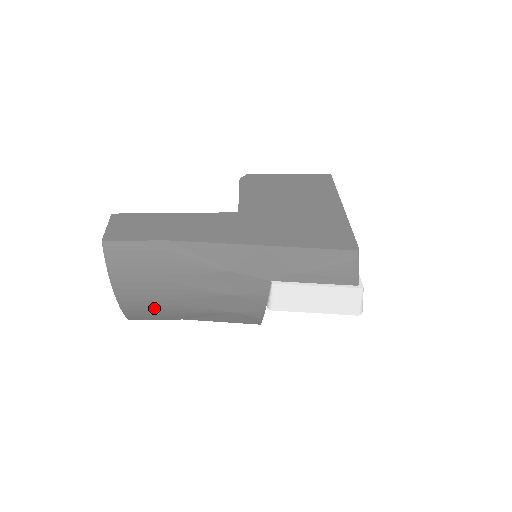
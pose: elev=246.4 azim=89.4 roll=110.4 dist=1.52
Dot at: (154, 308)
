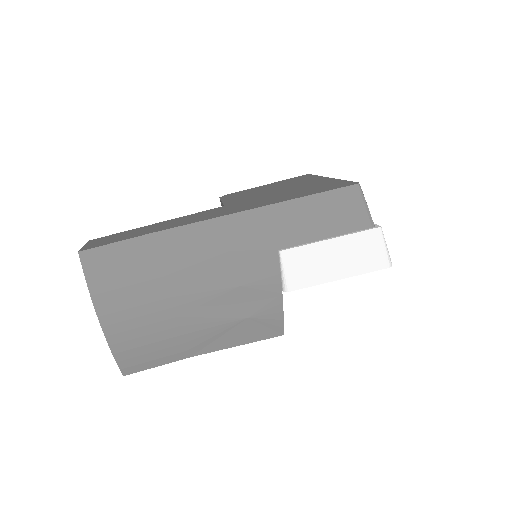
Dot at: (152, 340)
